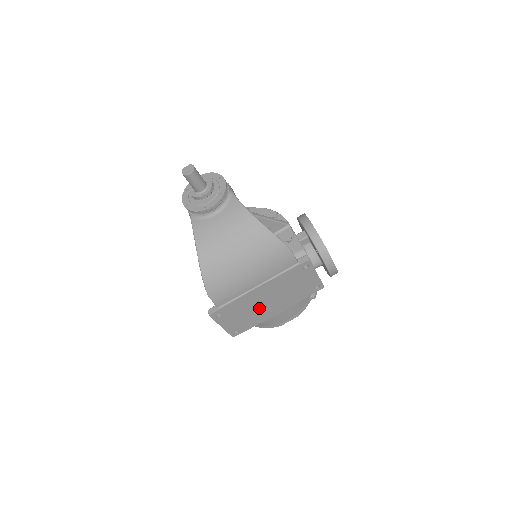
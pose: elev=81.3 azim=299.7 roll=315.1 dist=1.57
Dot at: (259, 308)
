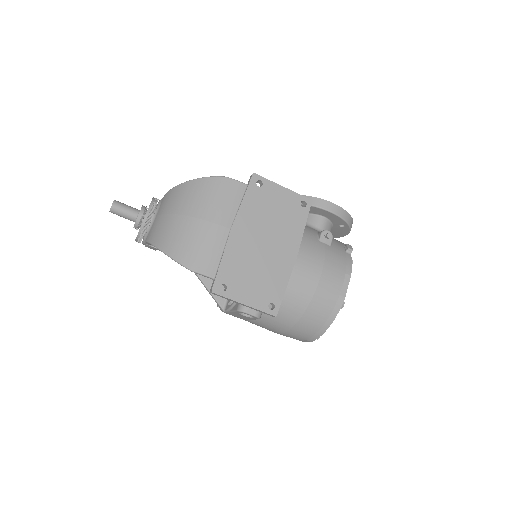
Dot at: (263, 259)
